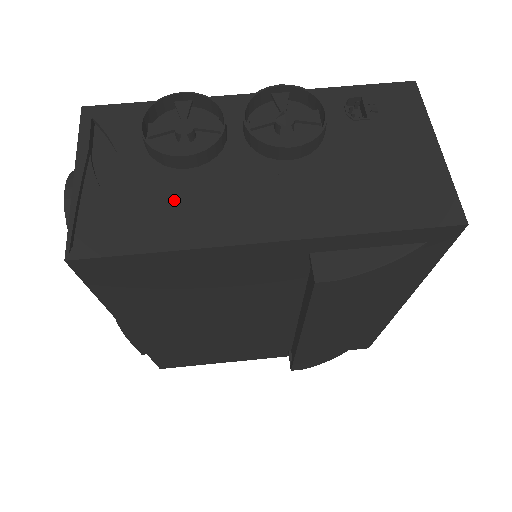
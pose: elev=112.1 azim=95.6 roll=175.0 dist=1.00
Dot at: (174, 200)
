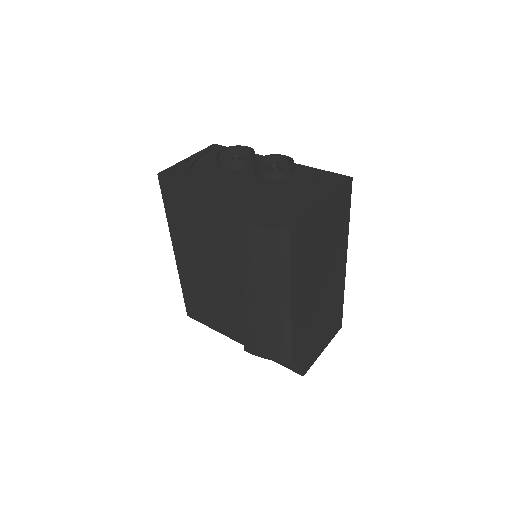
Dot at: (208, 174)
